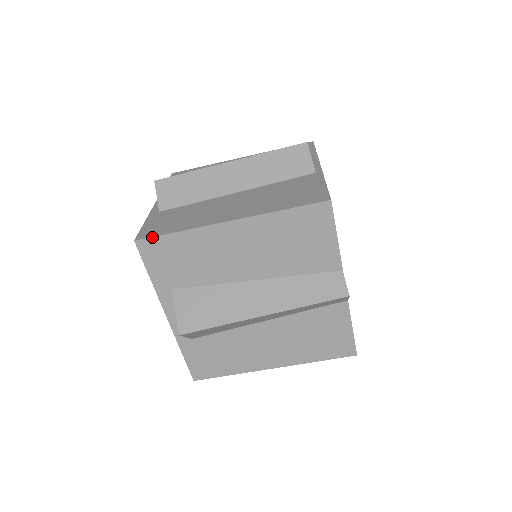
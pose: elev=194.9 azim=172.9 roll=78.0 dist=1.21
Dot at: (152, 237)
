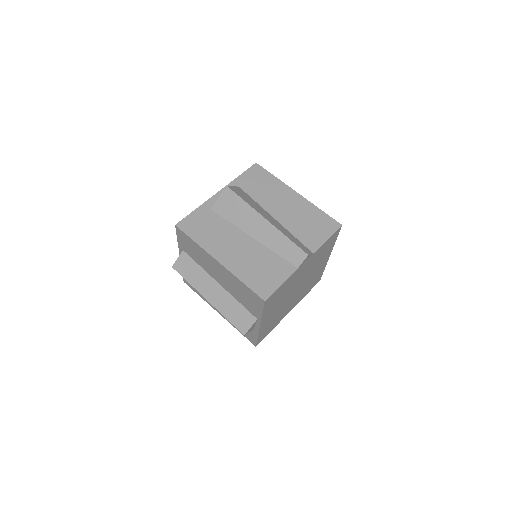
Dot at: occluded
